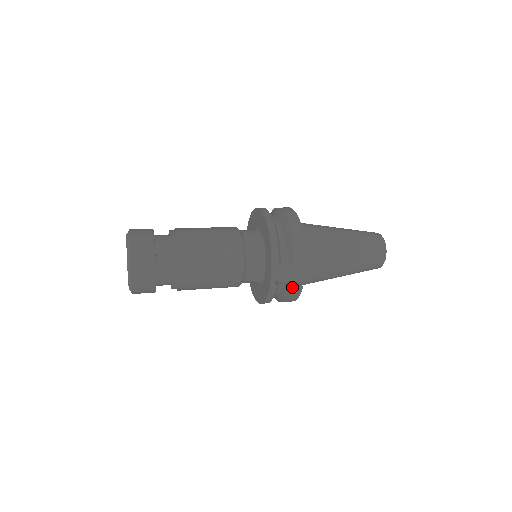
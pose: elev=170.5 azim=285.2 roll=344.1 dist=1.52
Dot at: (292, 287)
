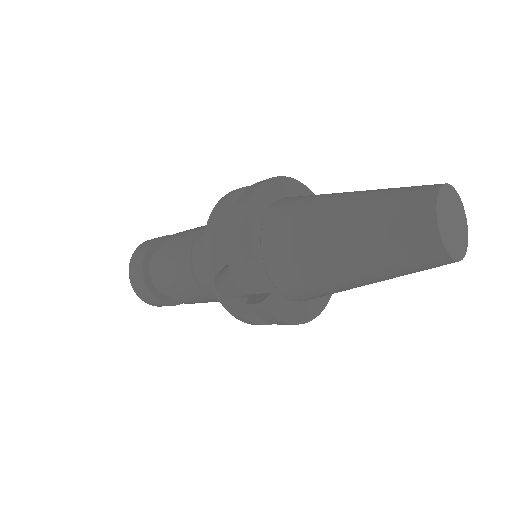
Dot at: (248, 303)
